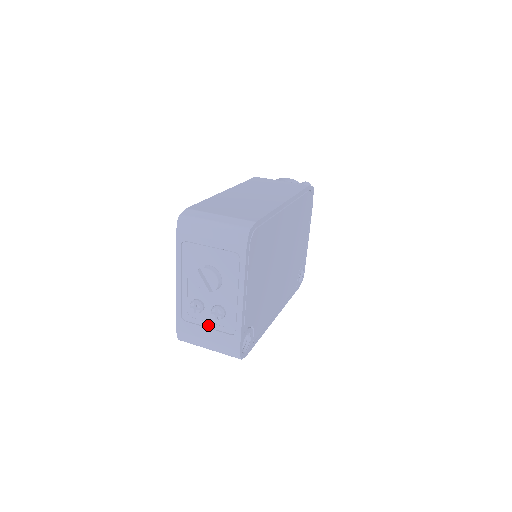
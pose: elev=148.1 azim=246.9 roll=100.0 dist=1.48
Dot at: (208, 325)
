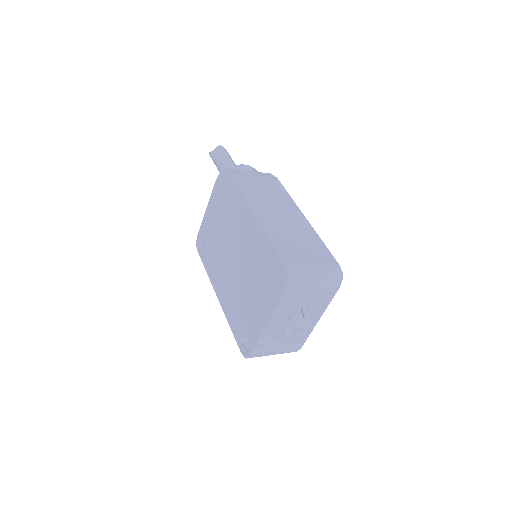
Dot at: (282, 342)
